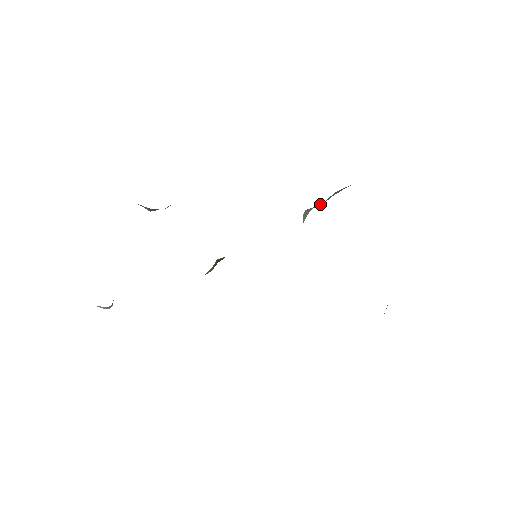
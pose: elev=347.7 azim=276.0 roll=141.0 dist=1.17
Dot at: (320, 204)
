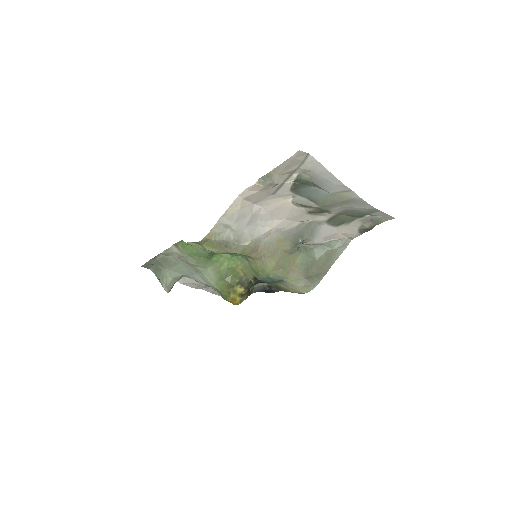
Dot at: (323, 253)
